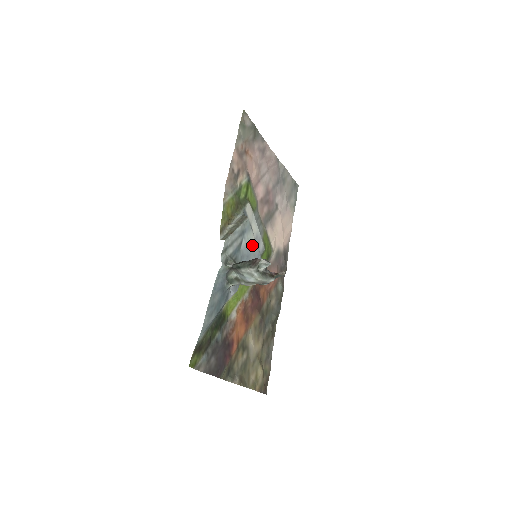
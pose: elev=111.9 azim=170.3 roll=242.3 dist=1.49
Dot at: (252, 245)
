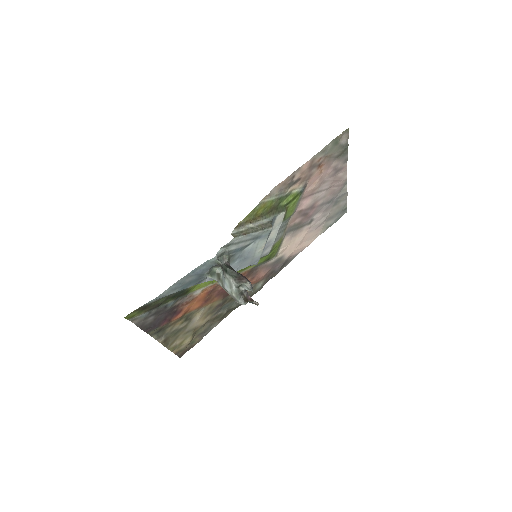
Dot at: (257, 250)
